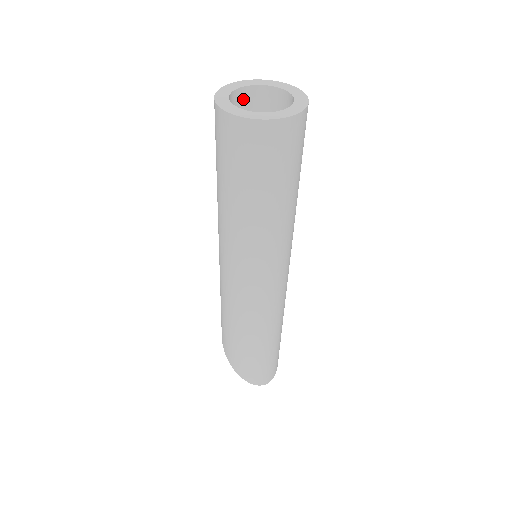
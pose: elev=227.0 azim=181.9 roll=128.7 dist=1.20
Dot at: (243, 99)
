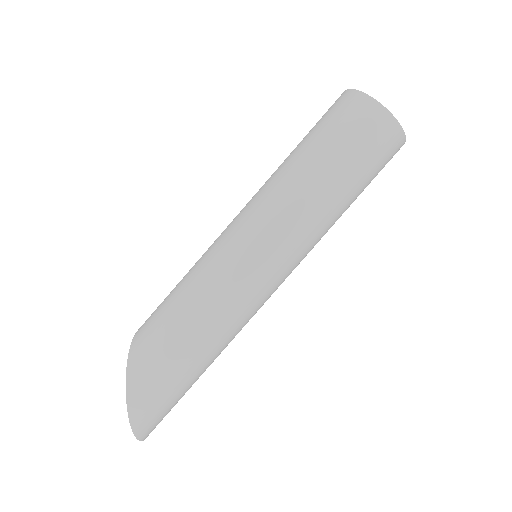
Dot at: occluded
